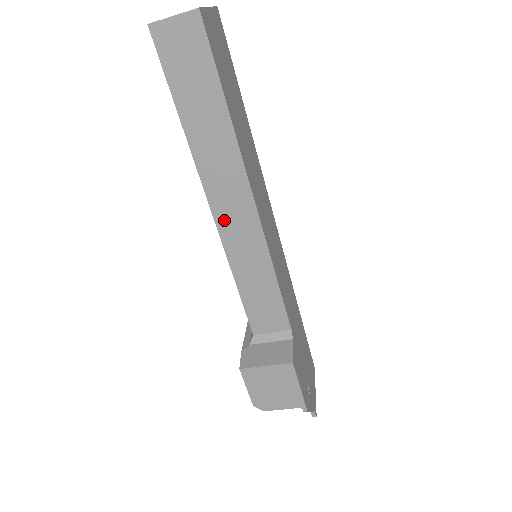
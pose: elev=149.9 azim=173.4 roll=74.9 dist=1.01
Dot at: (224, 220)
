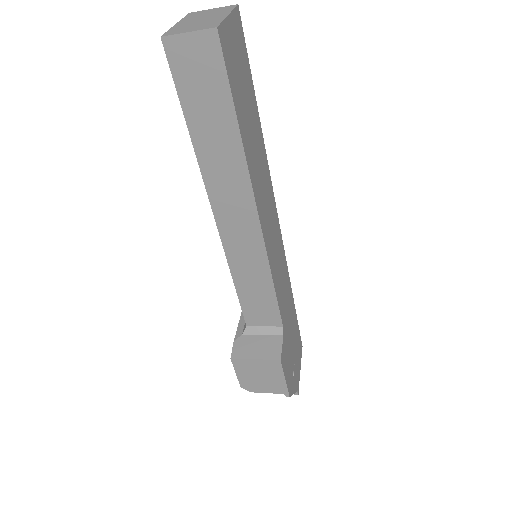
Dot at: (227, 229)
